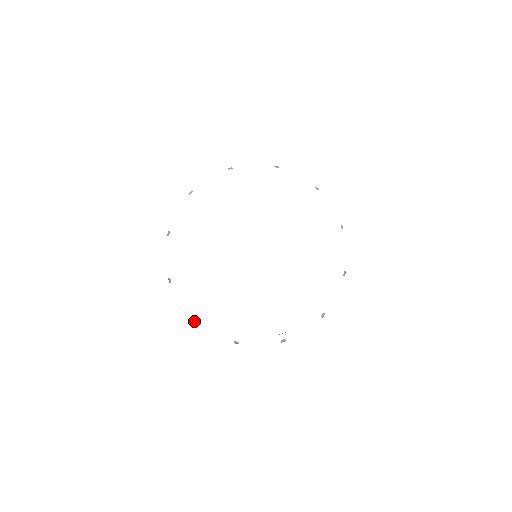
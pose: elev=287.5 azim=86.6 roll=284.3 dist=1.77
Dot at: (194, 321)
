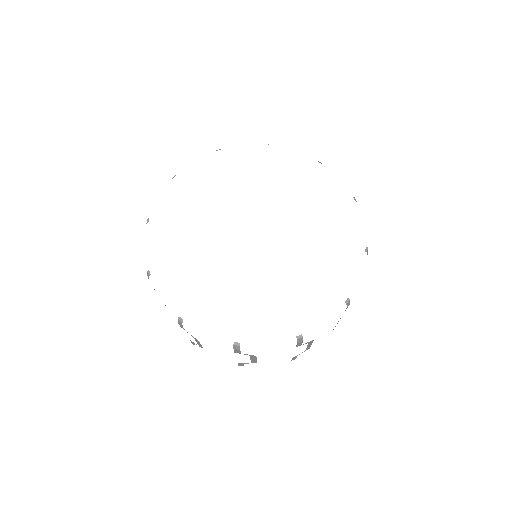
Dot at: (147, 222)
